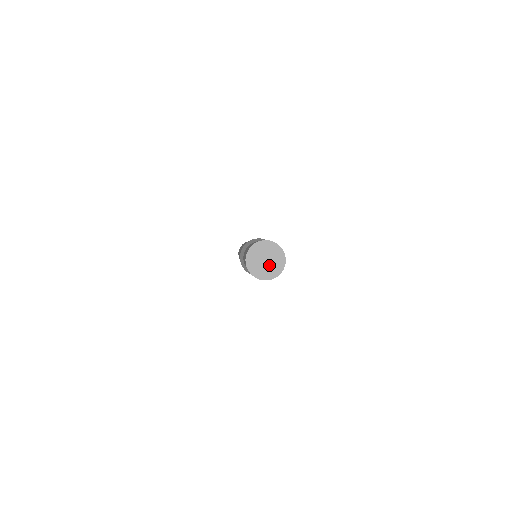
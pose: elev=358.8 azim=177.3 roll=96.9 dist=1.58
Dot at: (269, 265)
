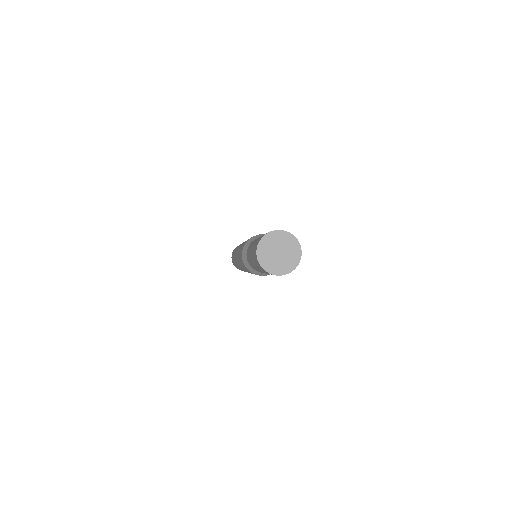
Dot at: (284, 257)
